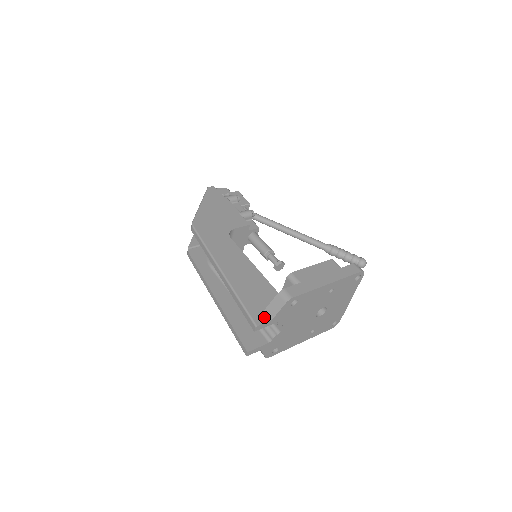
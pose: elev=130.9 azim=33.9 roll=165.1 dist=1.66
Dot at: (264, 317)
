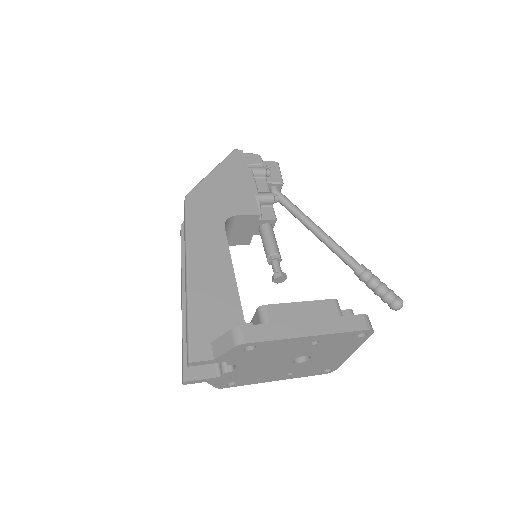
Dot at: (206, 352)
